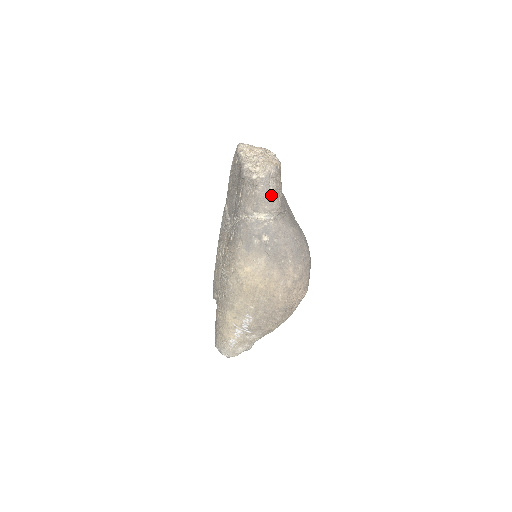
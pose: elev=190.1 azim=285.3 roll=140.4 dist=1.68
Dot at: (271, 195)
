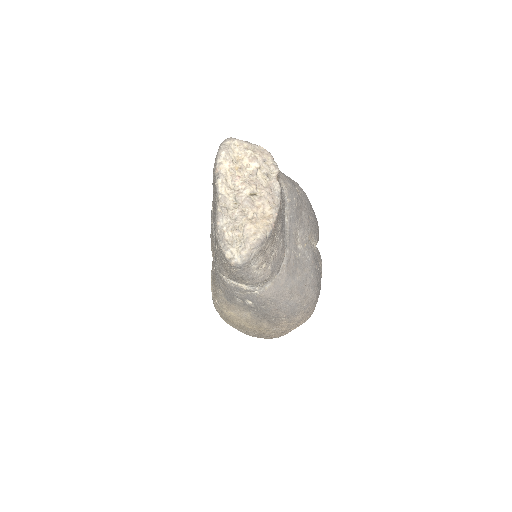
Dot at: (254, 272)
